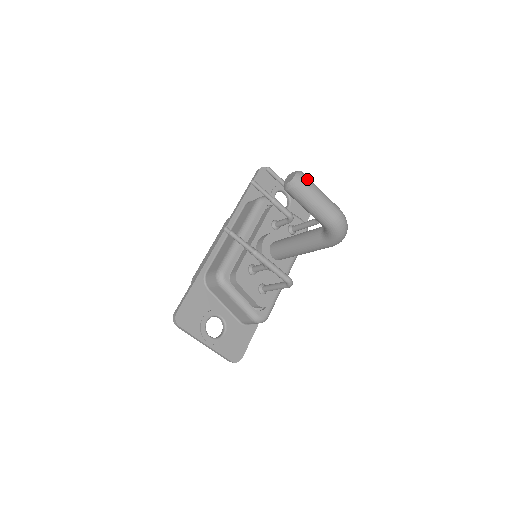
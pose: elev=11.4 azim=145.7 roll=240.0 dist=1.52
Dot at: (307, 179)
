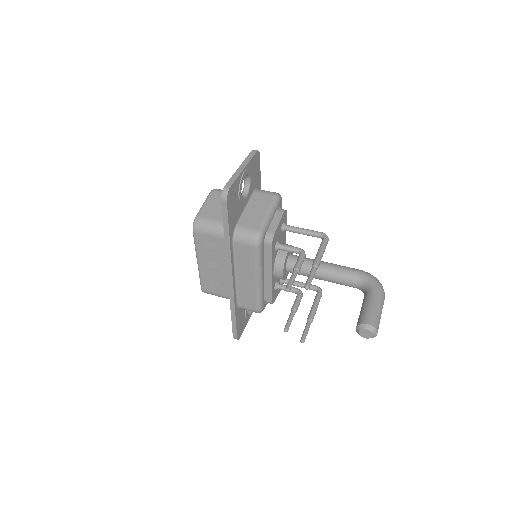
Dot at: (378, 327)
